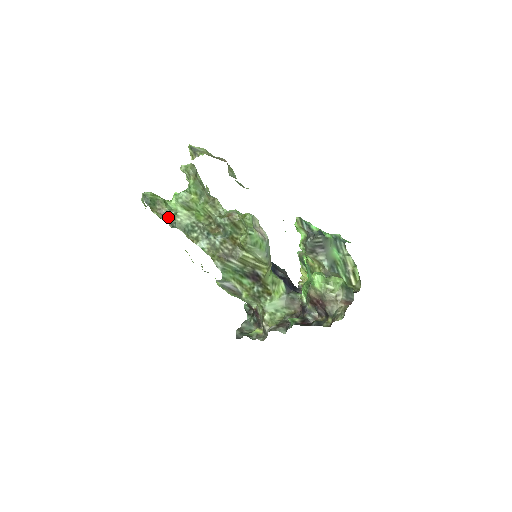
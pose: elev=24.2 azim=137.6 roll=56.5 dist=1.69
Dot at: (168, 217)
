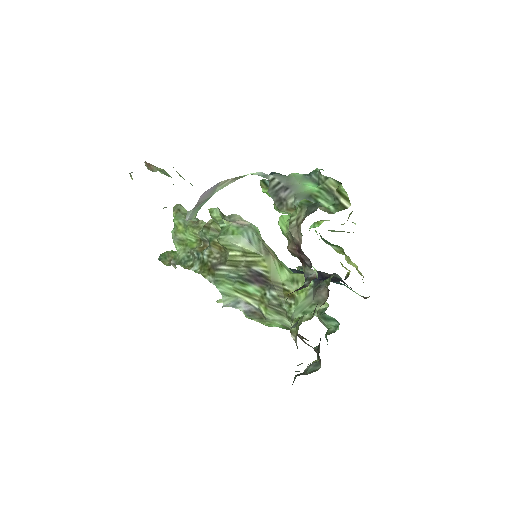
Dot at: (172, 261)
